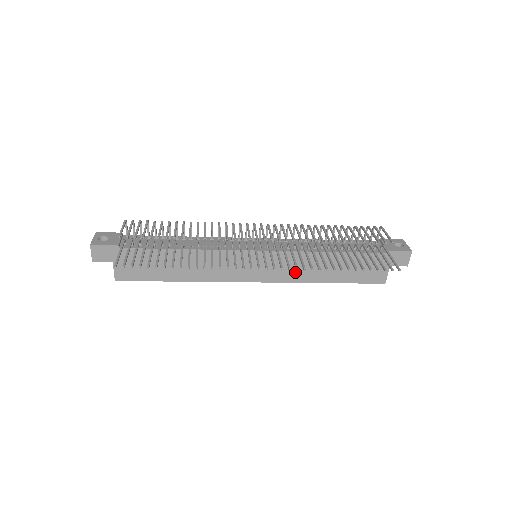
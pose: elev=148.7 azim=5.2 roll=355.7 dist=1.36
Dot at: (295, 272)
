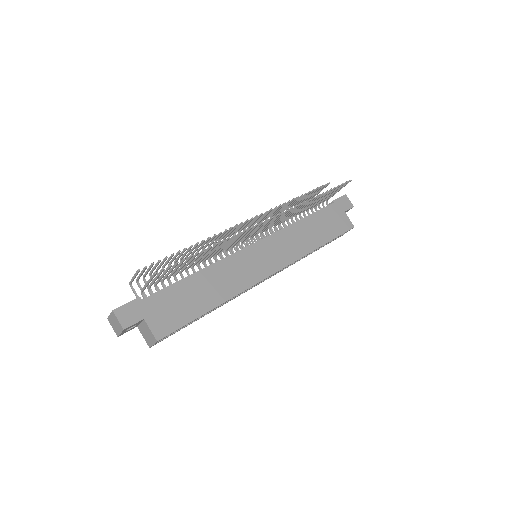
Dot at: (293, 249)
